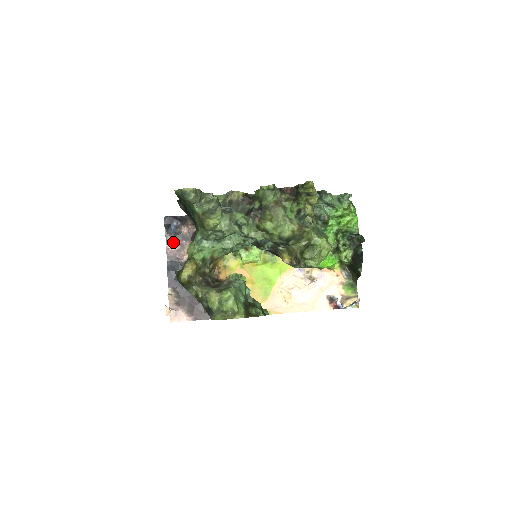
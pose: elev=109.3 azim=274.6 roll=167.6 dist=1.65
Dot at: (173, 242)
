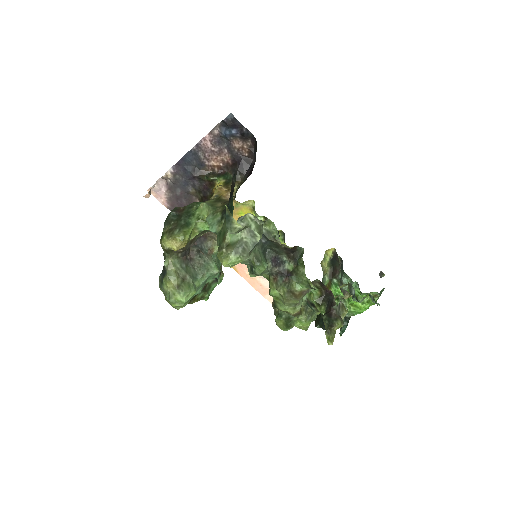
Dot at: (216, 140)
